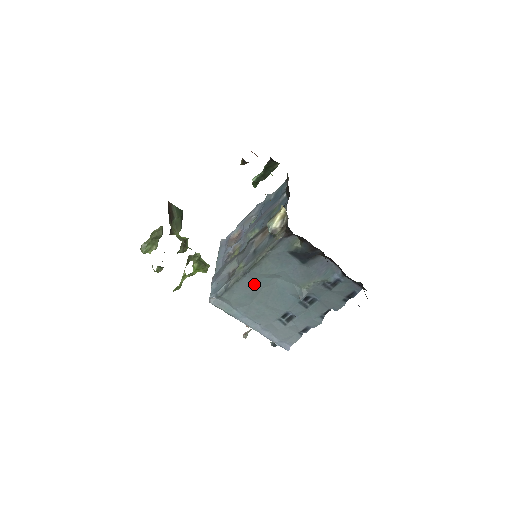
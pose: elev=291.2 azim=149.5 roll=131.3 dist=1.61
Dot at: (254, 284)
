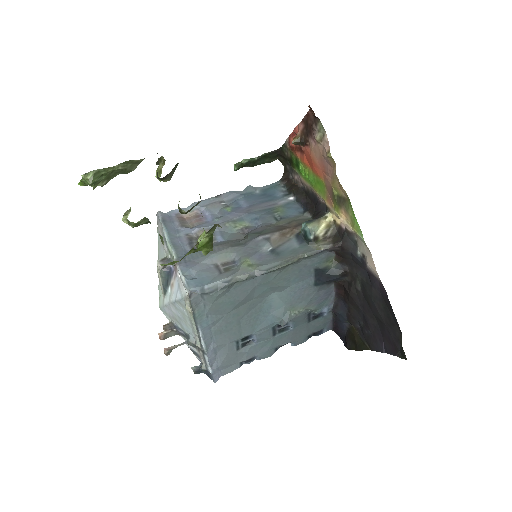
Dot at: (252, 291)
